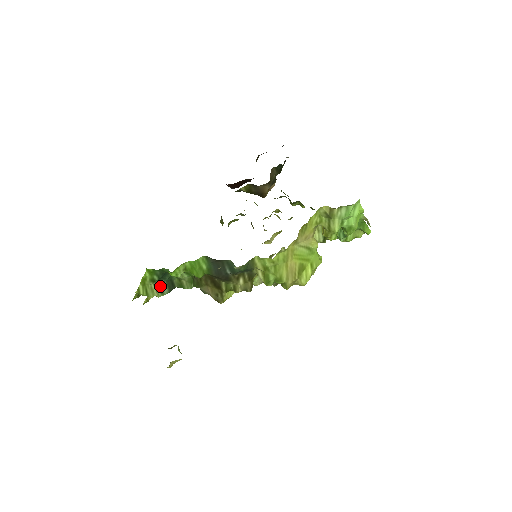
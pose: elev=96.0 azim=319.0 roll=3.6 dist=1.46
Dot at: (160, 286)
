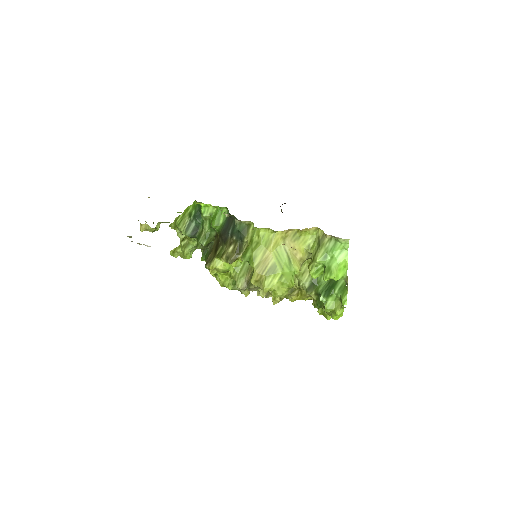
Dot at: (190, 225)
